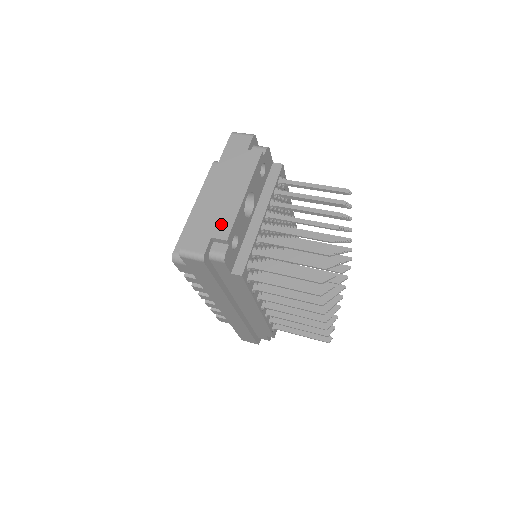
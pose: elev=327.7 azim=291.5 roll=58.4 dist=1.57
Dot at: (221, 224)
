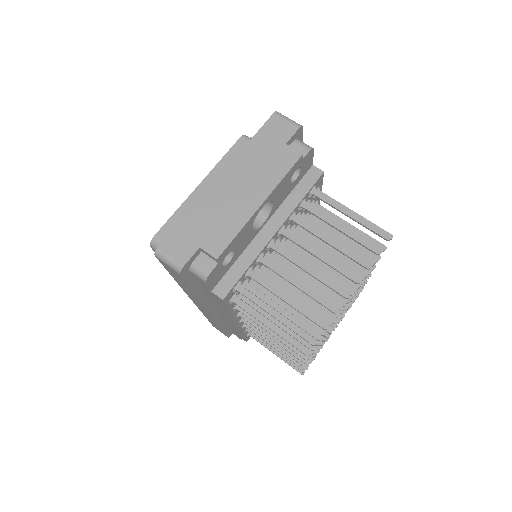
Dot at: (218, 234)
